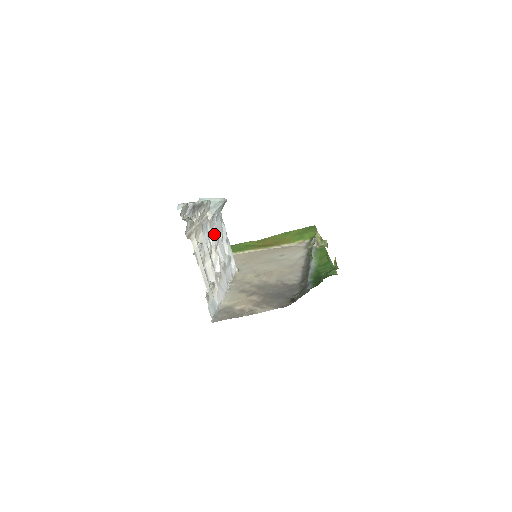
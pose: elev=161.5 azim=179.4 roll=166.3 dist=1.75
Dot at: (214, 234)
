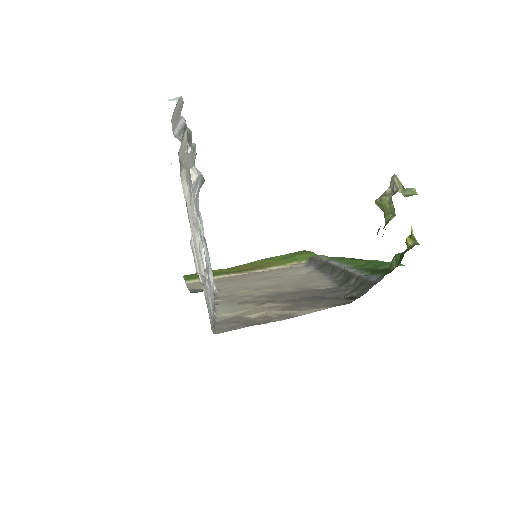
Dot at: occluded
